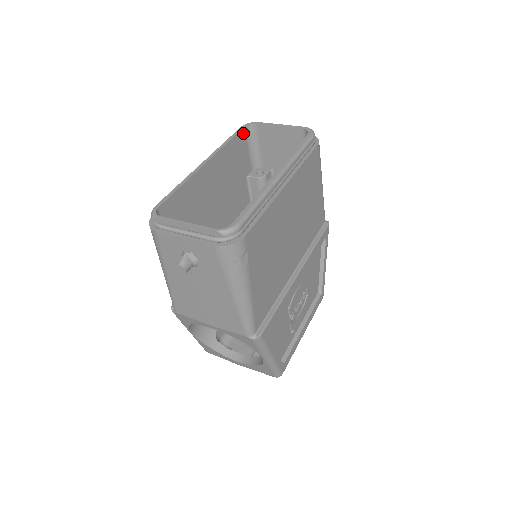
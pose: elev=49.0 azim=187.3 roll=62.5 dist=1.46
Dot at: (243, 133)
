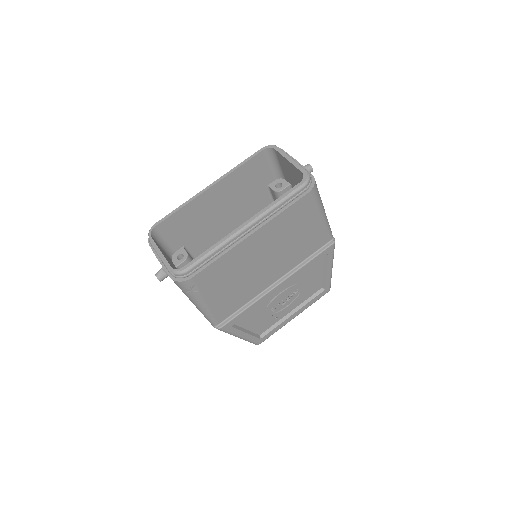
Dot at: (262, 154)
